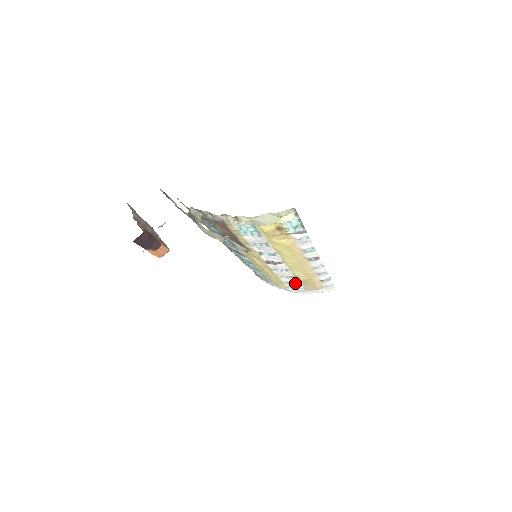
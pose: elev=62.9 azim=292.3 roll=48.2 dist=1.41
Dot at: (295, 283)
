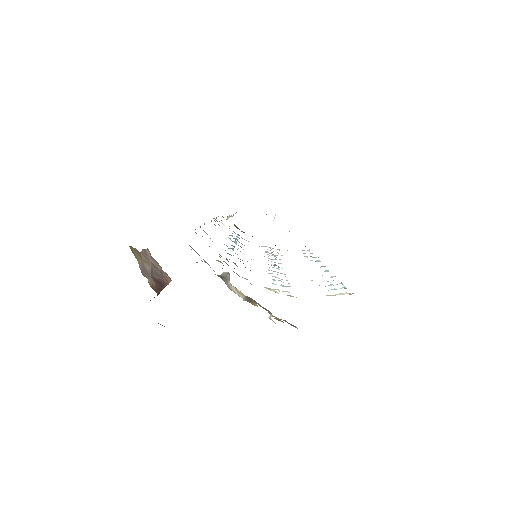
Dot at: occluded
